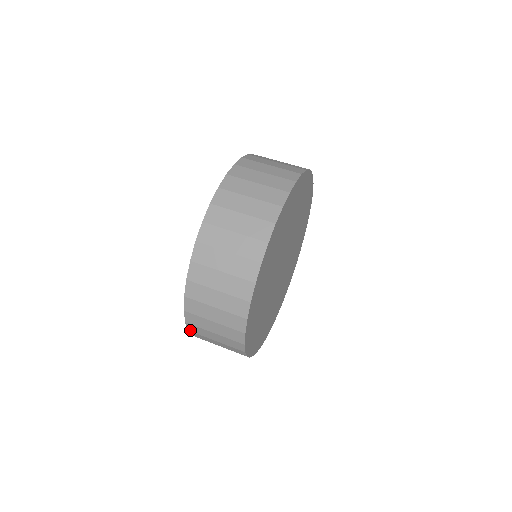
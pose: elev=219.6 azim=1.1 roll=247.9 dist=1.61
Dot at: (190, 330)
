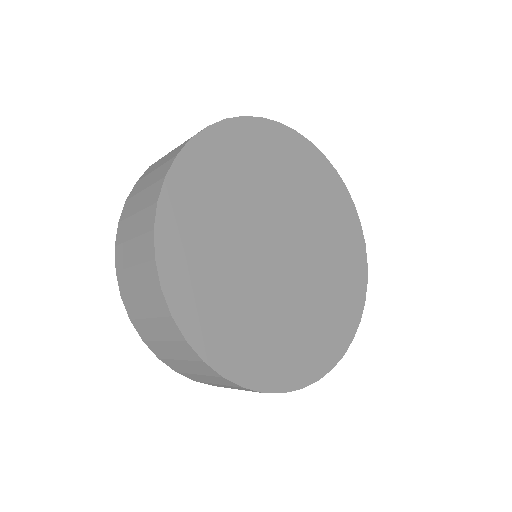
Dot at: (213, 385)
